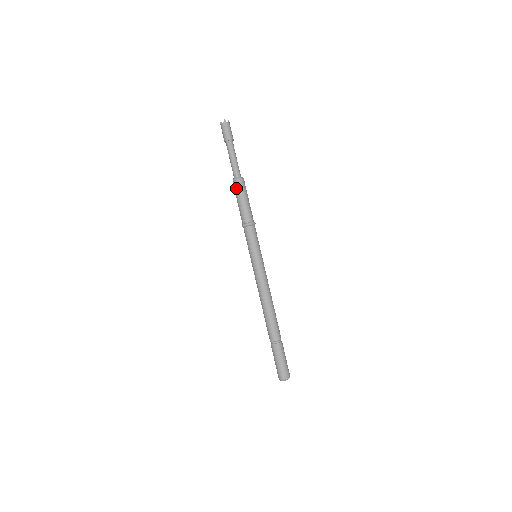
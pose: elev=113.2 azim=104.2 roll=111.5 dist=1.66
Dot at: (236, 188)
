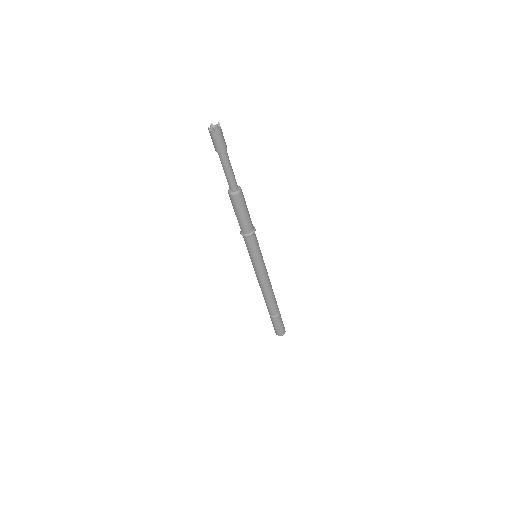
Dot at: (235, 203)
